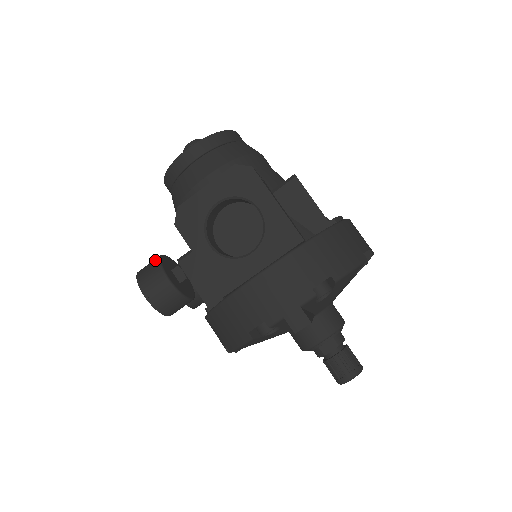
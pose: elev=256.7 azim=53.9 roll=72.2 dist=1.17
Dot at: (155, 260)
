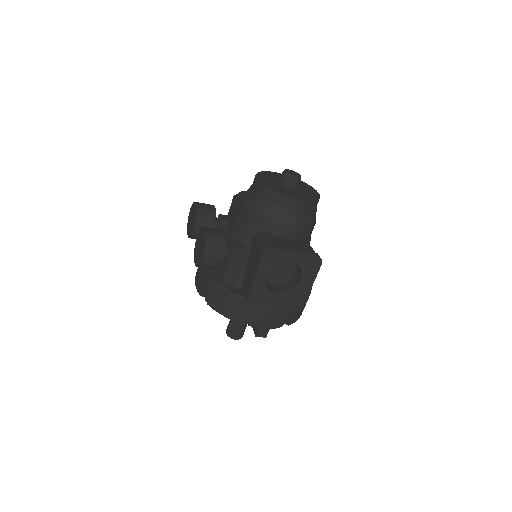
Dot at: (223, 239)
